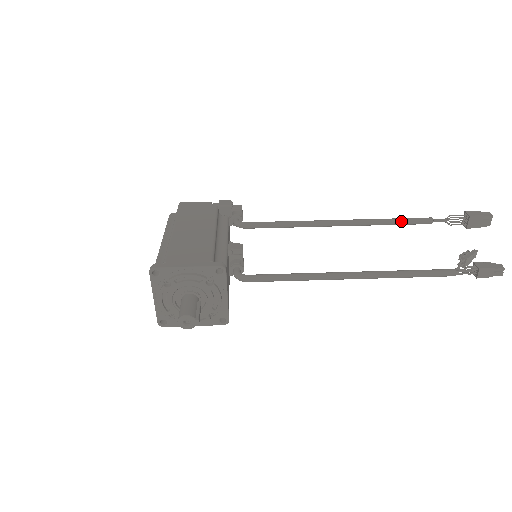
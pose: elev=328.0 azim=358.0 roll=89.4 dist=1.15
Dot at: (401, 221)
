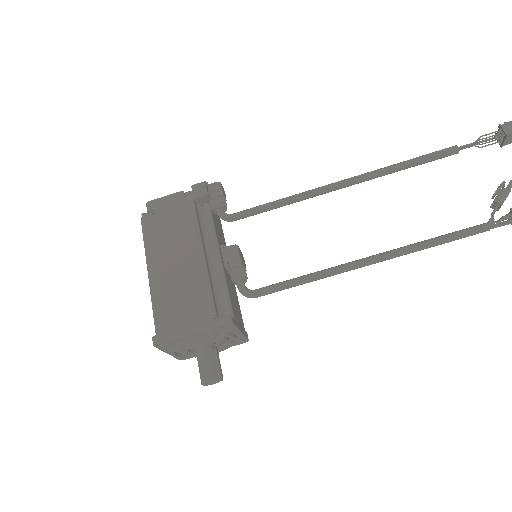
Dot at: (419, 163)
